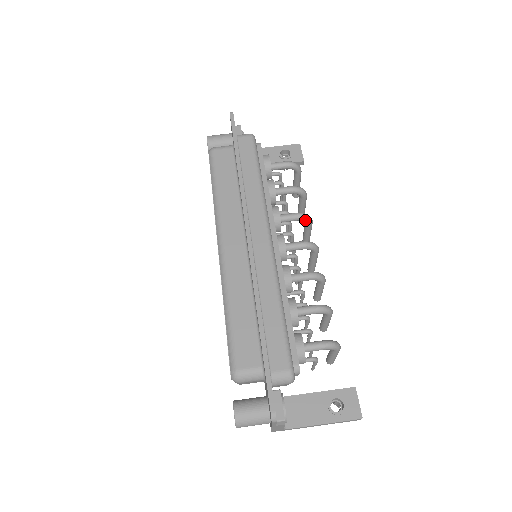
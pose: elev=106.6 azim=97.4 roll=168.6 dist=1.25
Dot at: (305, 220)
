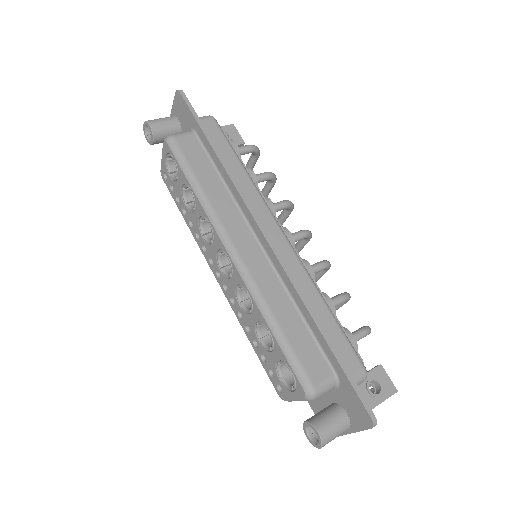
Dot at: (290, 207)
